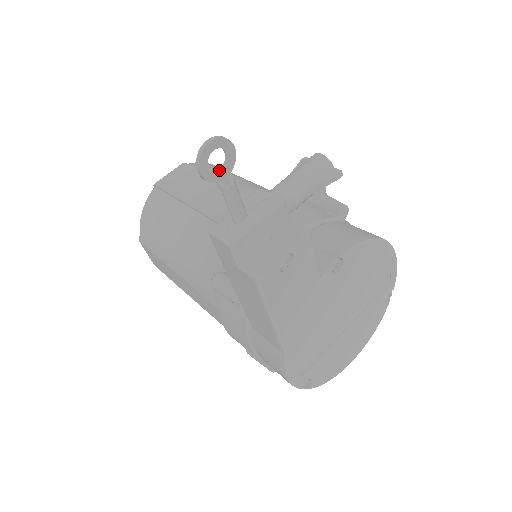
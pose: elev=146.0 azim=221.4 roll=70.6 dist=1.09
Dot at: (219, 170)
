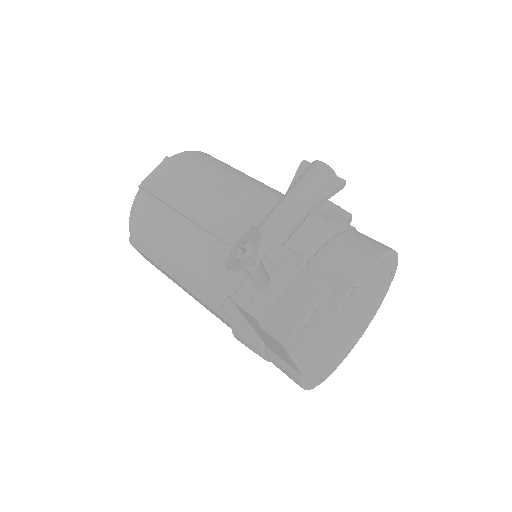
Dot at: (245, 256)
